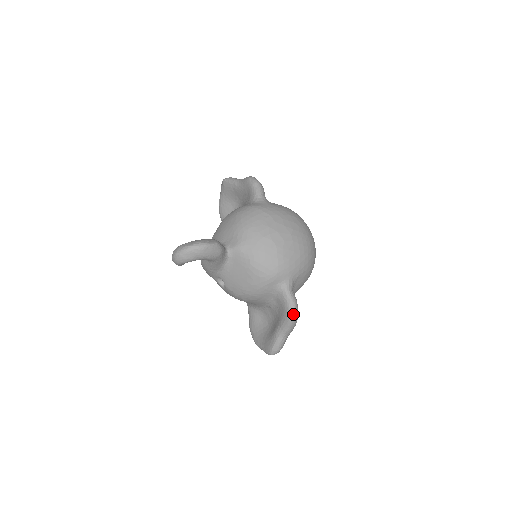
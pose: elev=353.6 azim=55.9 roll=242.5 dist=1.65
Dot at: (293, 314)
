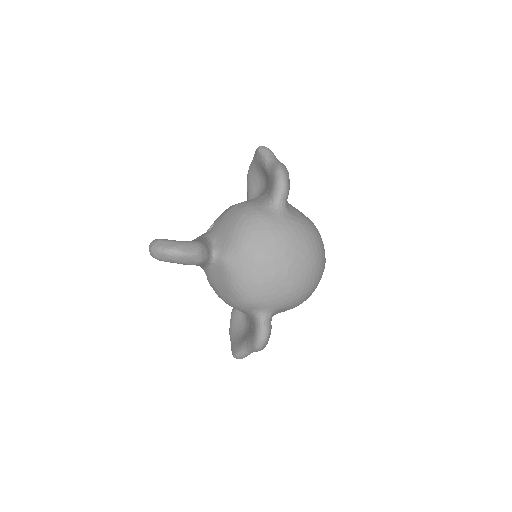
Dot at: (260, 344)
